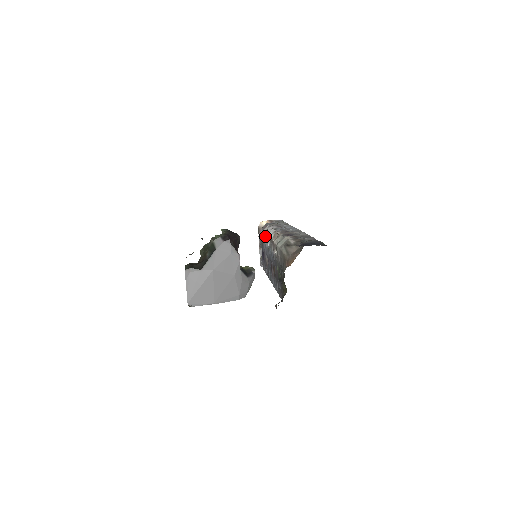
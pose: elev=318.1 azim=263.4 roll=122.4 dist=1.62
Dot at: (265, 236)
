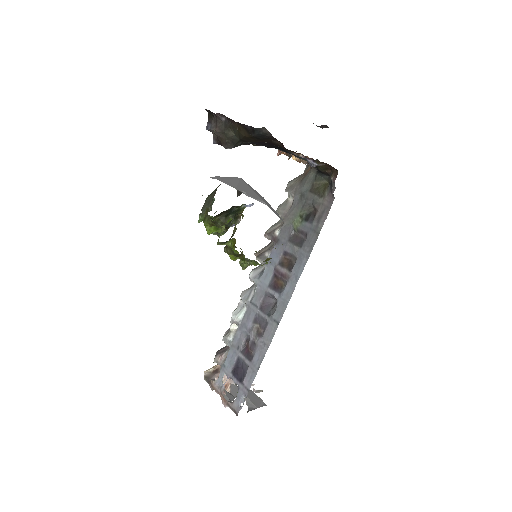
Dot at: (236, 313)
